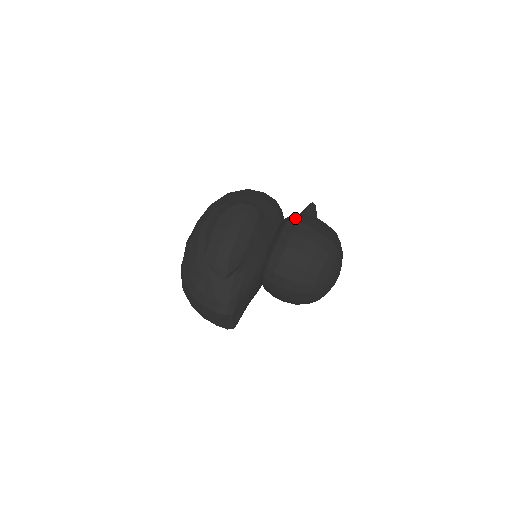
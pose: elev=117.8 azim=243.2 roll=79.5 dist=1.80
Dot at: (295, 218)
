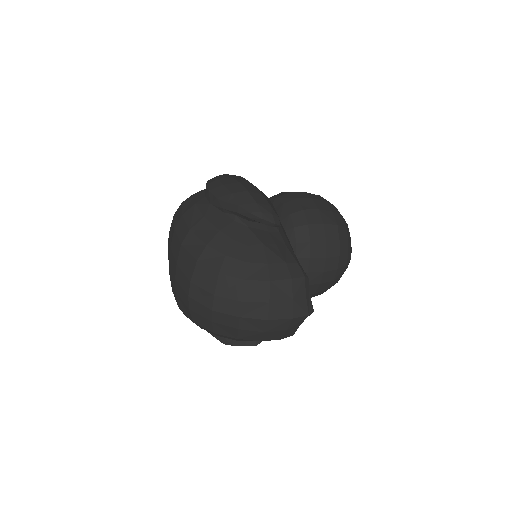
Dot at: occluded
